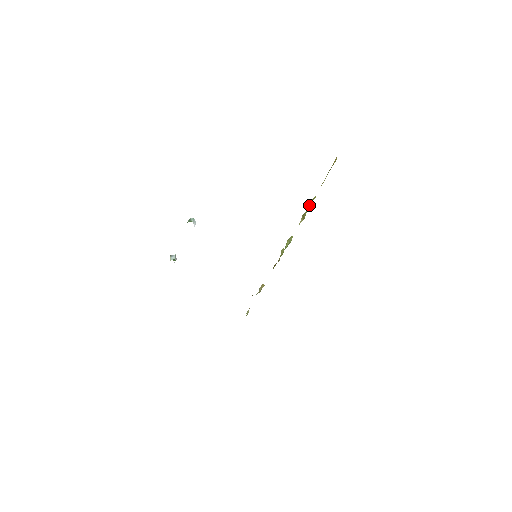
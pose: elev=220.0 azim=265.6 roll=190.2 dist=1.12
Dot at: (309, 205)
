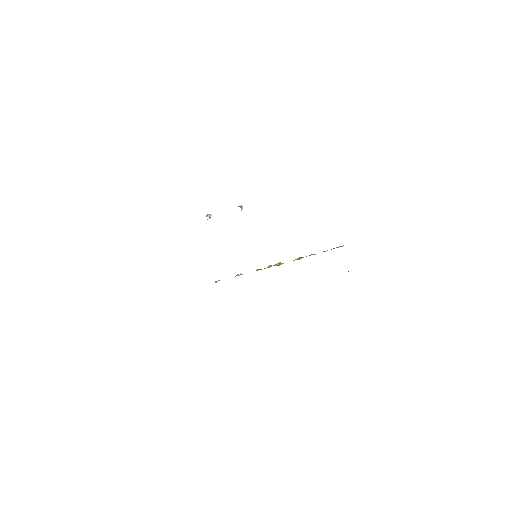
Dot at: occluded
